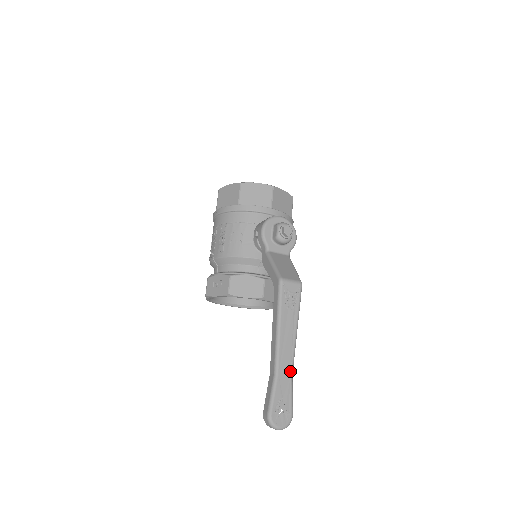
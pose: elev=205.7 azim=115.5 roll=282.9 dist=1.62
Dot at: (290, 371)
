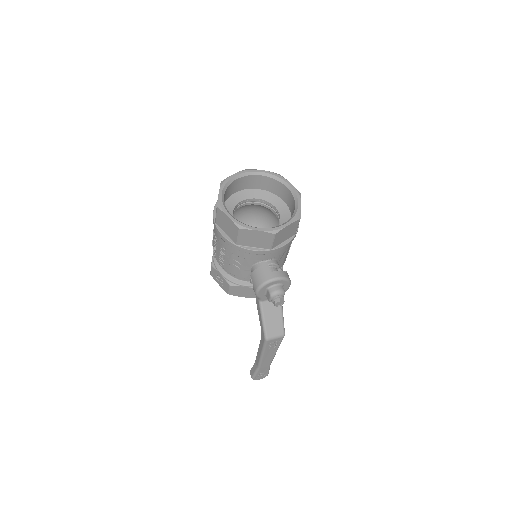
Dot at: (269, 365)
